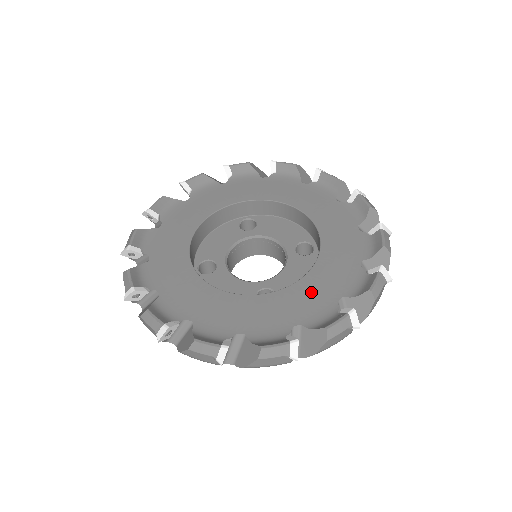
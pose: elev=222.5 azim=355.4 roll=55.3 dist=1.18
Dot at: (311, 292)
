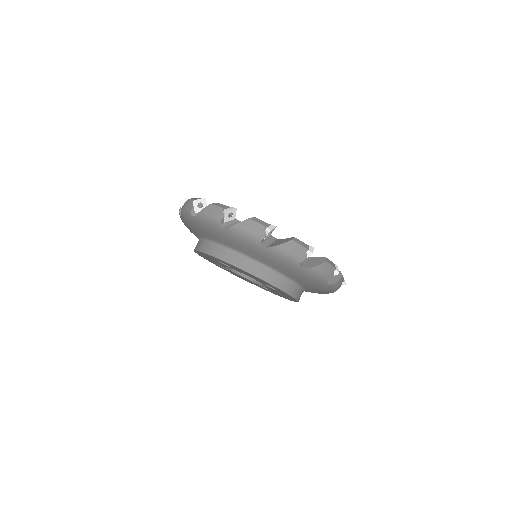
Dot at: occluded
